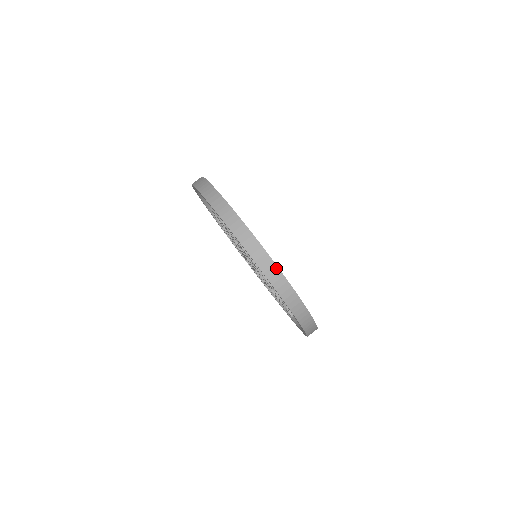
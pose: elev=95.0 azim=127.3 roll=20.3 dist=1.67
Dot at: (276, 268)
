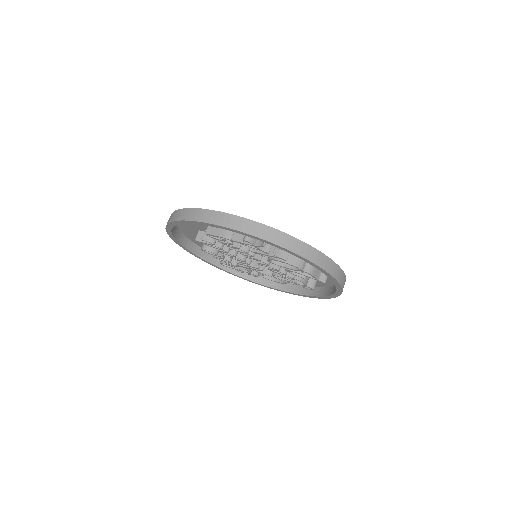
Dot at: (311, 248)
